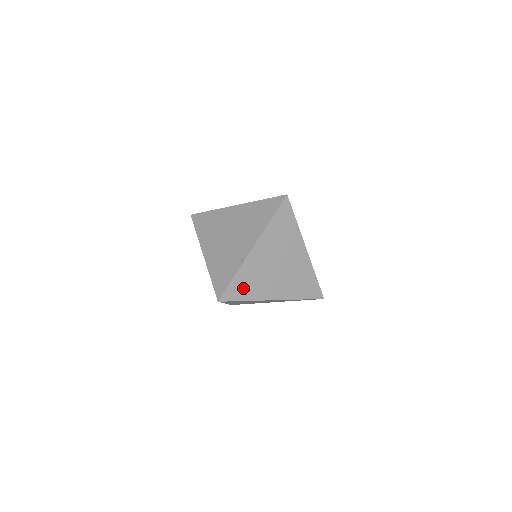
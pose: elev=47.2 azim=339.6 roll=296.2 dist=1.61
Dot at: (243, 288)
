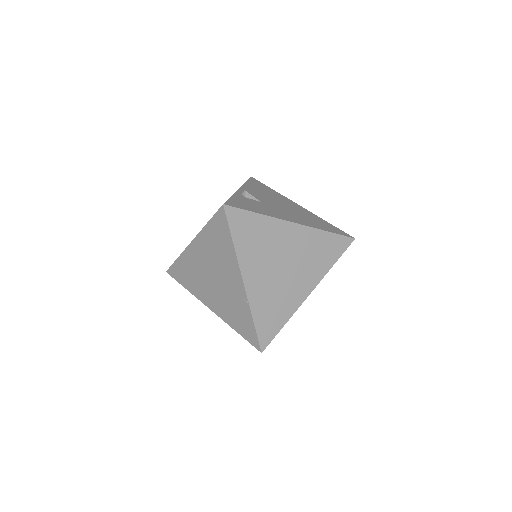
Dot at: (271, 319)
